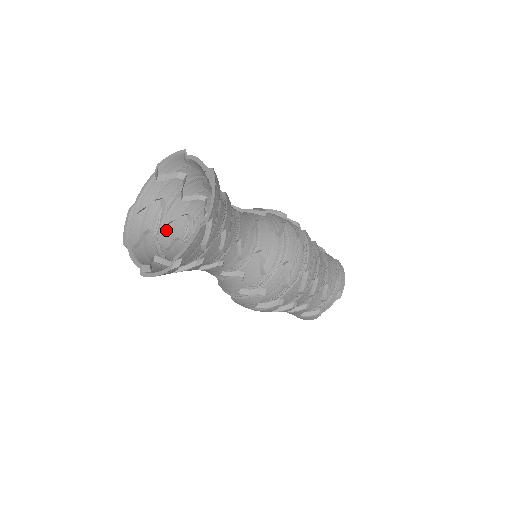
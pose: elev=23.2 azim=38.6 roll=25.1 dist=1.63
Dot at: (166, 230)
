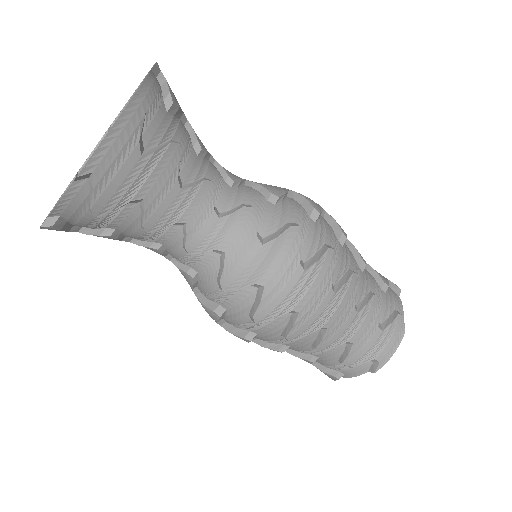
Dot at: occluded
